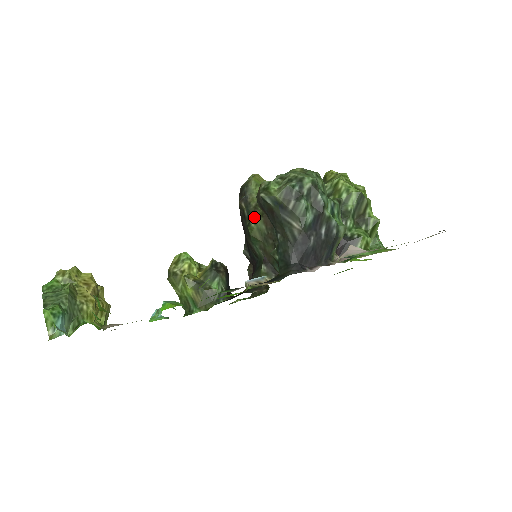
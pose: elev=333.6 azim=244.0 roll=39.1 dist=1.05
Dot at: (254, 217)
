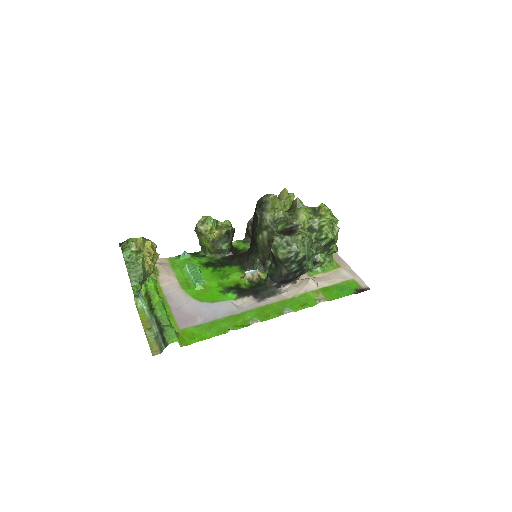
Dot at: (263, 233)
